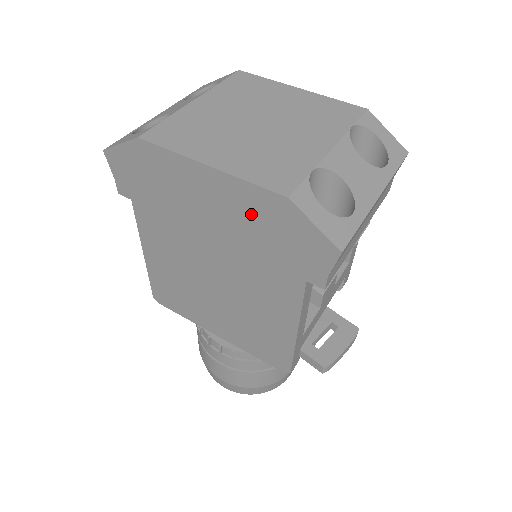
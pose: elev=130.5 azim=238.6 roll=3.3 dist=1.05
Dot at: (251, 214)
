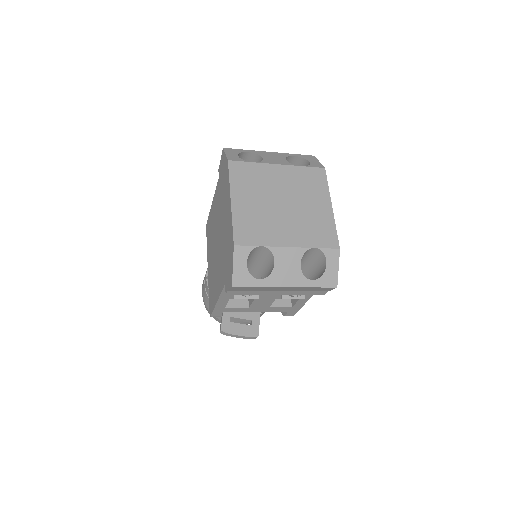
Dot at: (229, 236)
